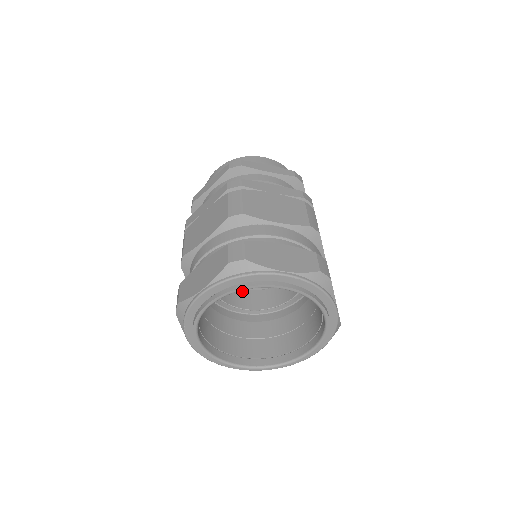
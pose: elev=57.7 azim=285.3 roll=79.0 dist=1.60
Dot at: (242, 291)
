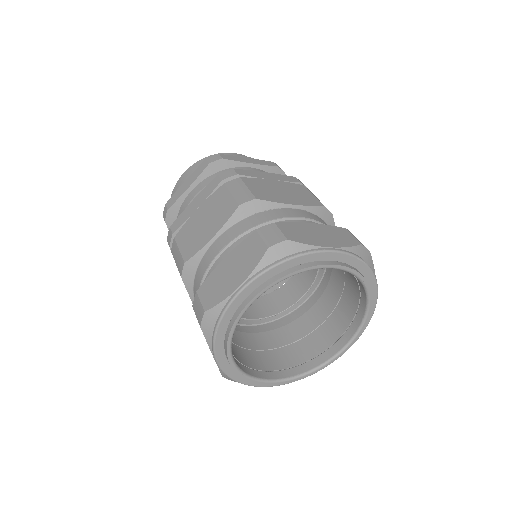
Dot at: occluded
